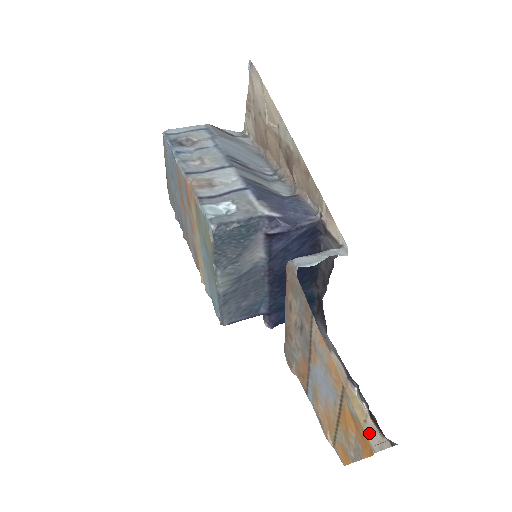
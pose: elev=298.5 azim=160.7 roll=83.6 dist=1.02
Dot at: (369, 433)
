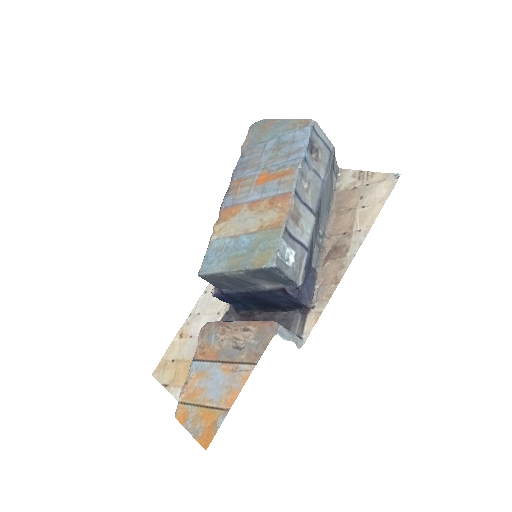
Dot at: occluded
